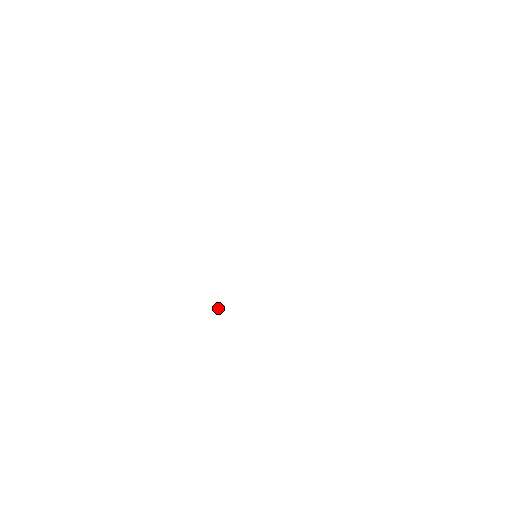
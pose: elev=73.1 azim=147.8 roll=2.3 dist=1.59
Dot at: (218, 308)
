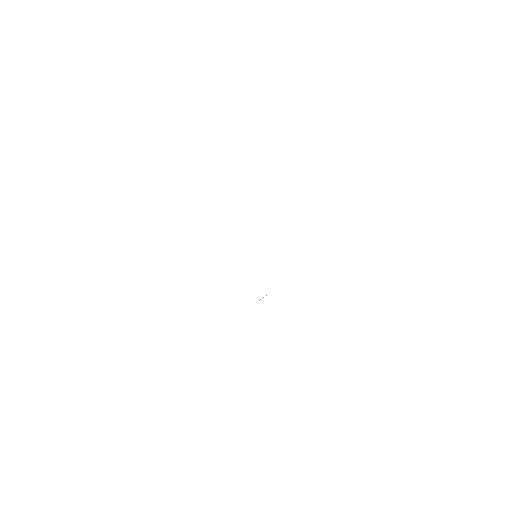
Dot at: (263, 297)
